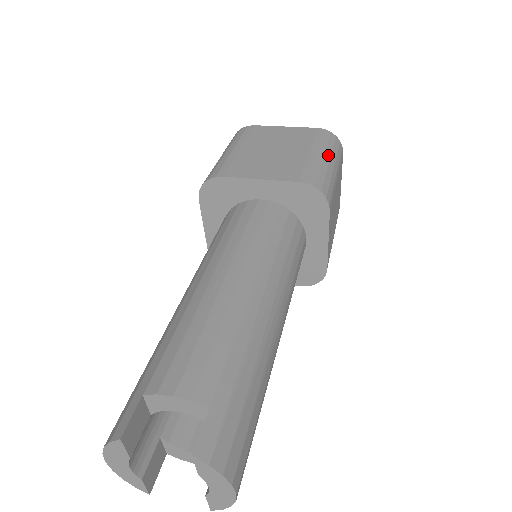
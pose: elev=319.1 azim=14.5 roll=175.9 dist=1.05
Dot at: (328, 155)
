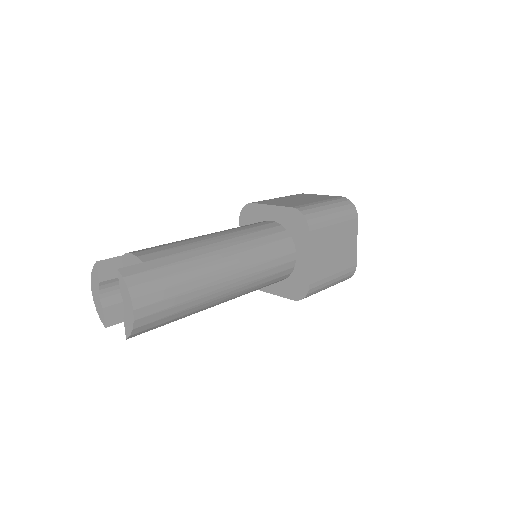
Dot at: (332, 206)
